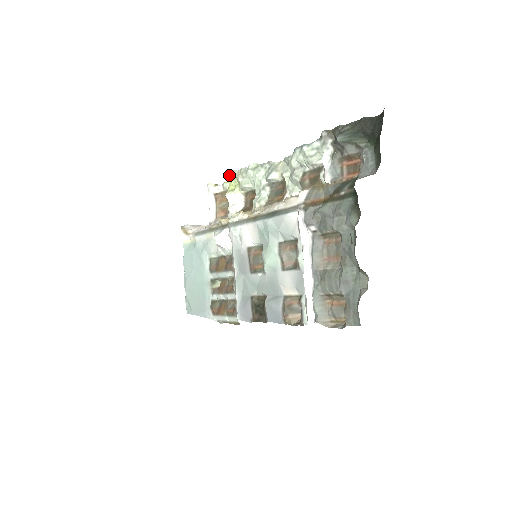
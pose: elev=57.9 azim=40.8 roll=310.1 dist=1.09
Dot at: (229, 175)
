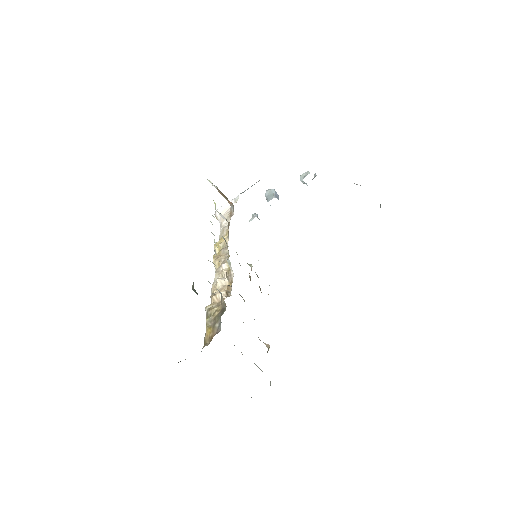
Dot at: occluded
